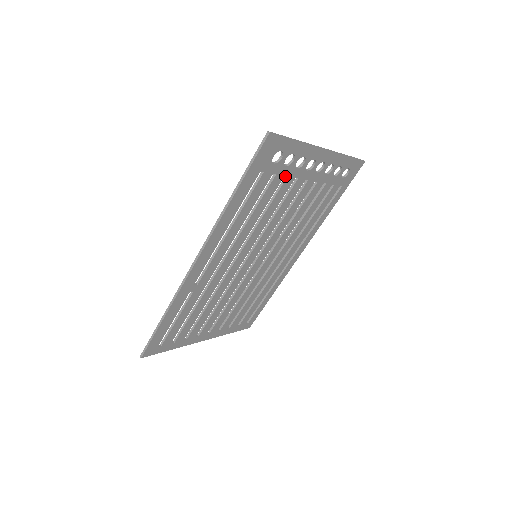
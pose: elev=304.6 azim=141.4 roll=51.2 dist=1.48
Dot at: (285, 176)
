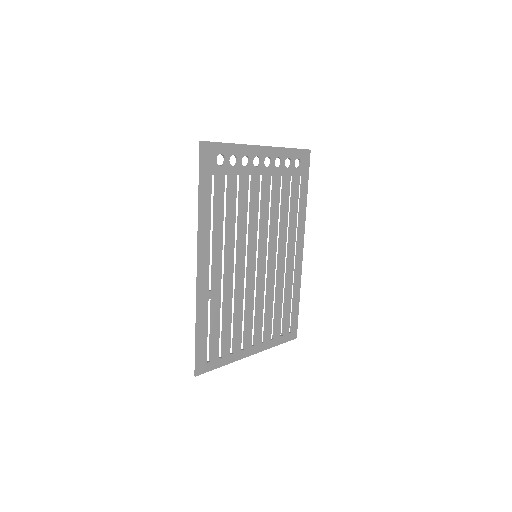
Dot at: (239, 176)
